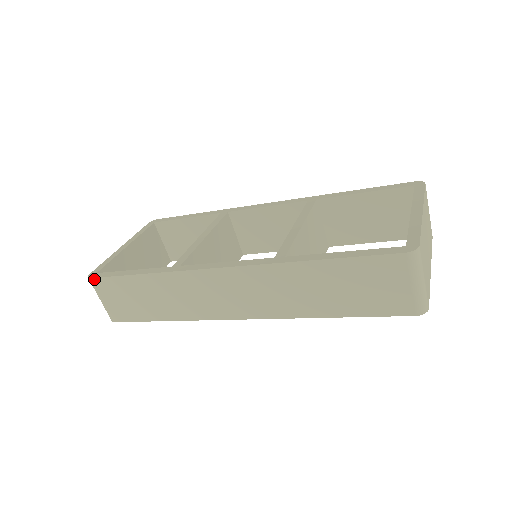
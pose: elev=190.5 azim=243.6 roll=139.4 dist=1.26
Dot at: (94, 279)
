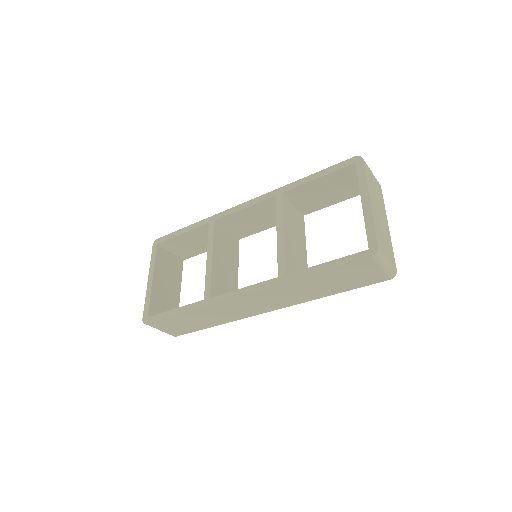
Dot at: (149, 323)
